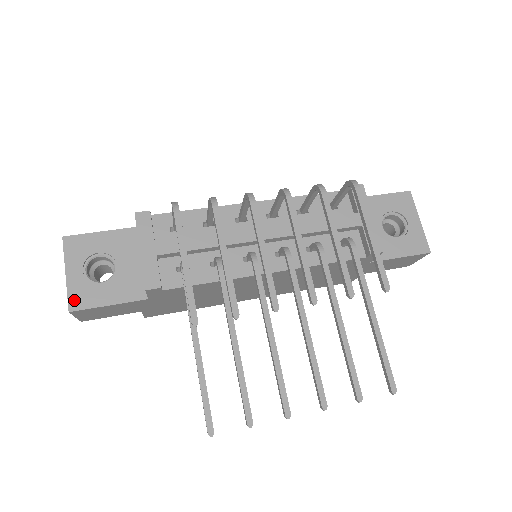
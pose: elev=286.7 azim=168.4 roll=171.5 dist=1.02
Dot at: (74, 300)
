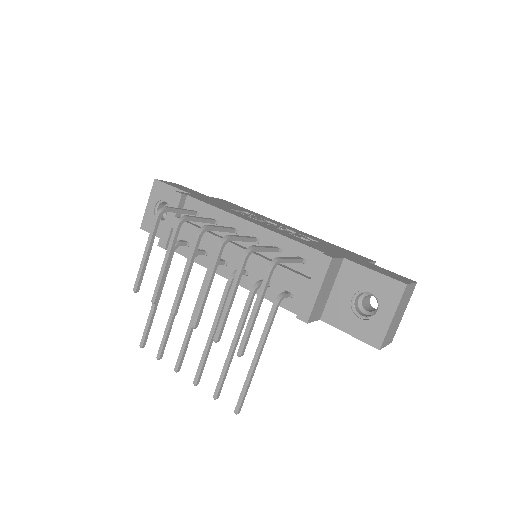
Dot at: (145, 223)
